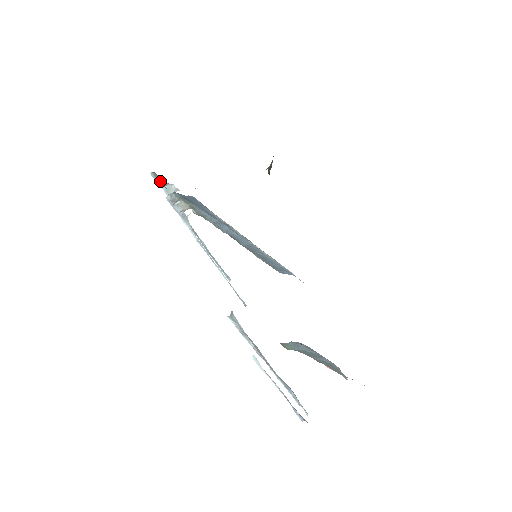
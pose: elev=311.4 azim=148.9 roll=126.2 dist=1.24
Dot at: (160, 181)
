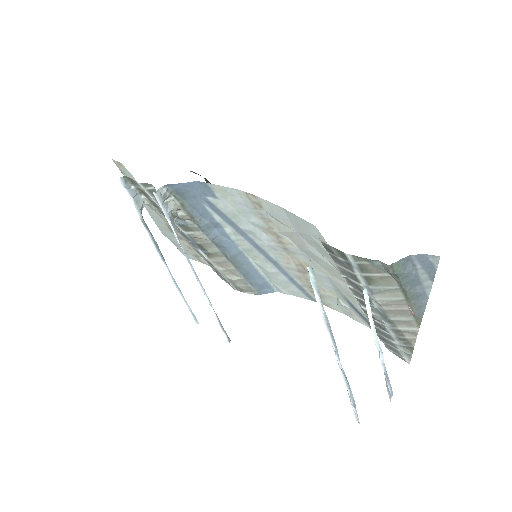
Dot at: (129, 189)
